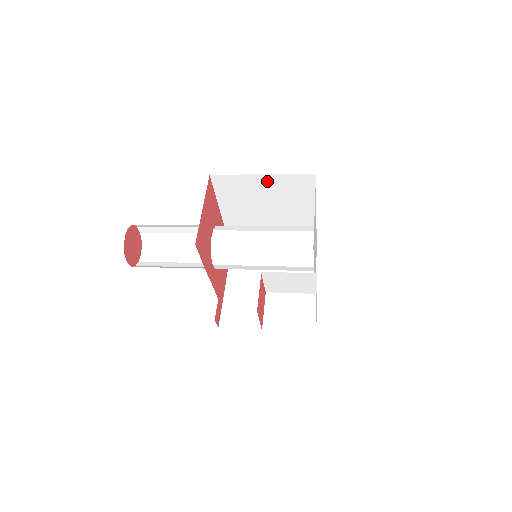
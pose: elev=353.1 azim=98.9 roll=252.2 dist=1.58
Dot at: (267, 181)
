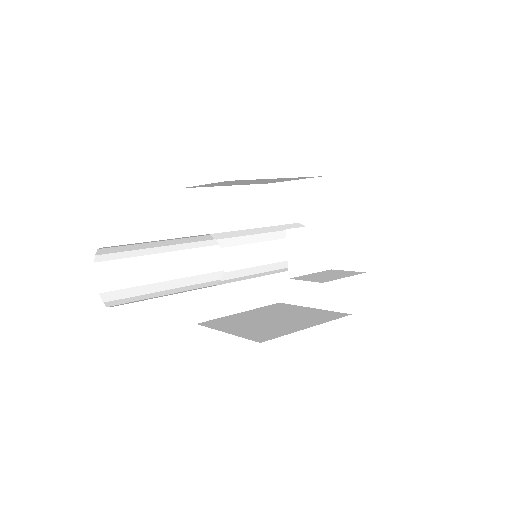
Dot at: (232, 195)
